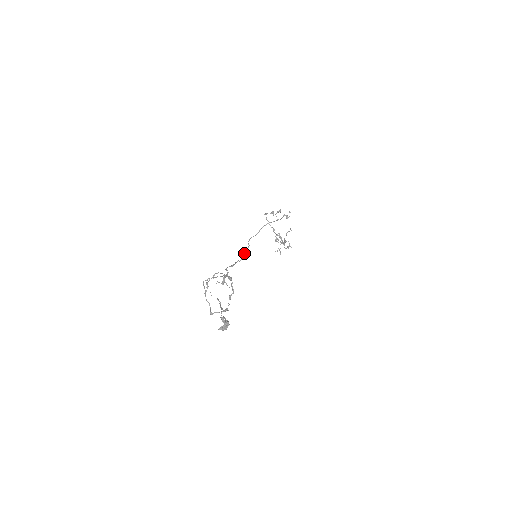
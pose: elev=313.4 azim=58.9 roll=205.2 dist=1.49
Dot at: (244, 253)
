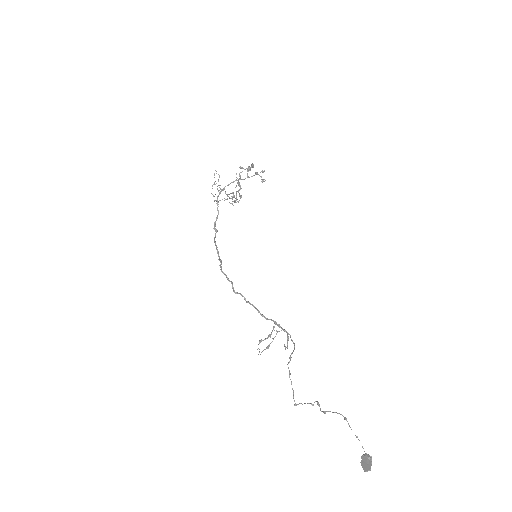
Dot at: occluded
